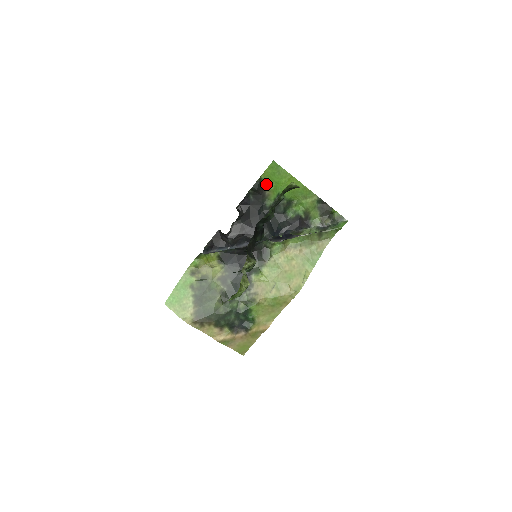
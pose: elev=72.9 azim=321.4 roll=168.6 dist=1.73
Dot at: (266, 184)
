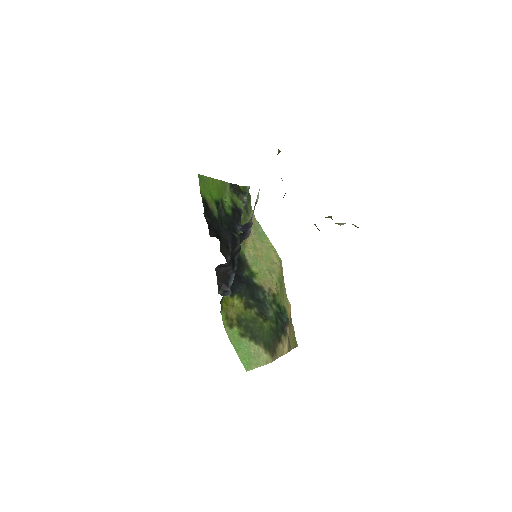
Dot at: (205, 199)
